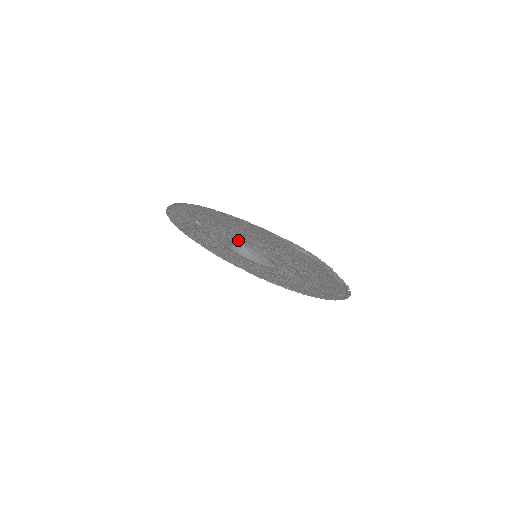
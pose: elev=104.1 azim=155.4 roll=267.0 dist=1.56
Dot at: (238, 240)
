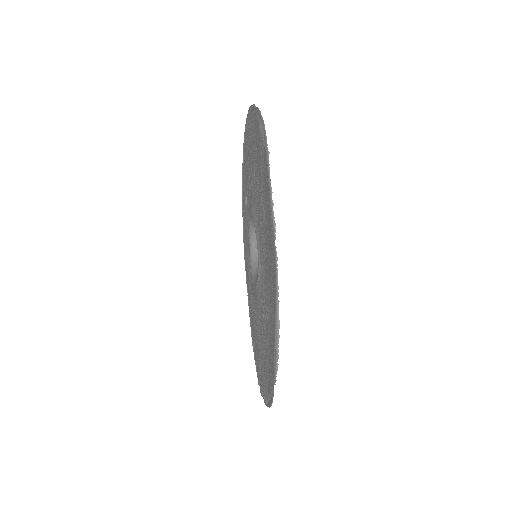
Dot at: (251, 204)
